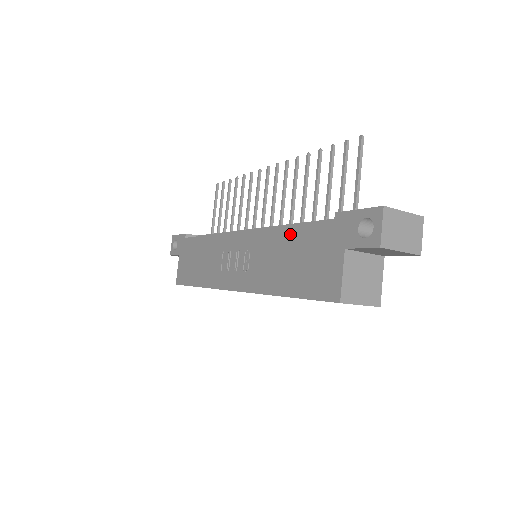
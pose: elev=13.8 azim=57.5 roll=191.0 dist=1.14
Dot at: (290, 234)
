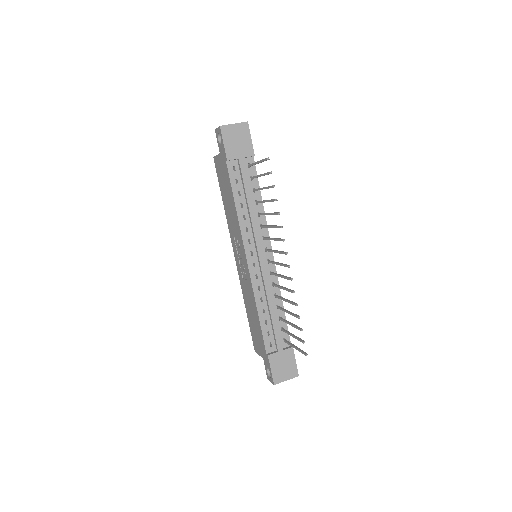
Dot at: (257, 318)
